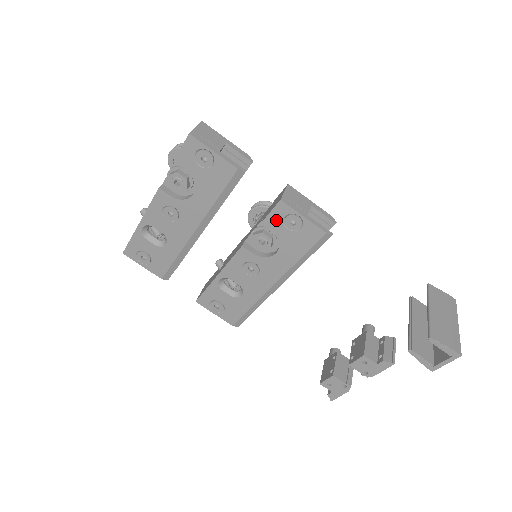
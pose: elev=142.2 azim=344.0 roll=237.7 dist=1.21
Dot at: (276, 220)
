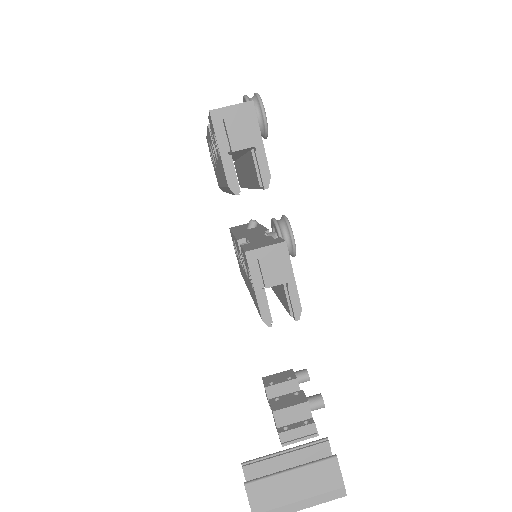
Dot at: (245, 259)
